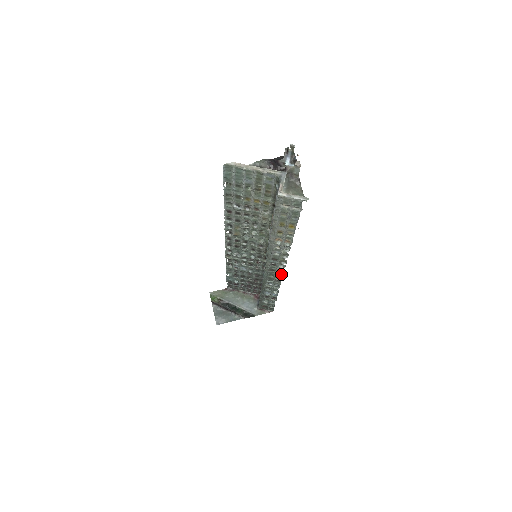
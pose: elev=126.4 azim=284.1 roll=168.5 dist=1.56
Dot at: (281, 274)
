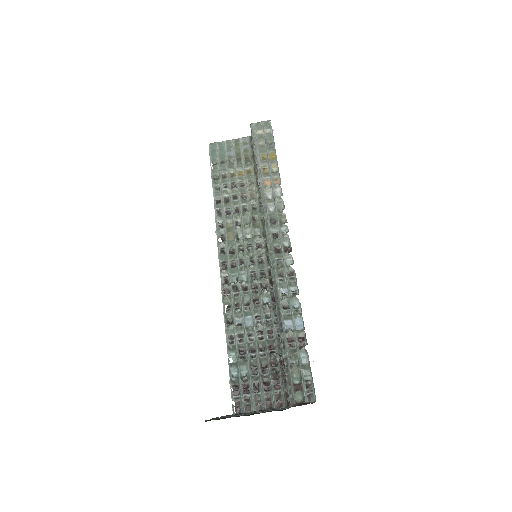
Dot at: (289, 252)
